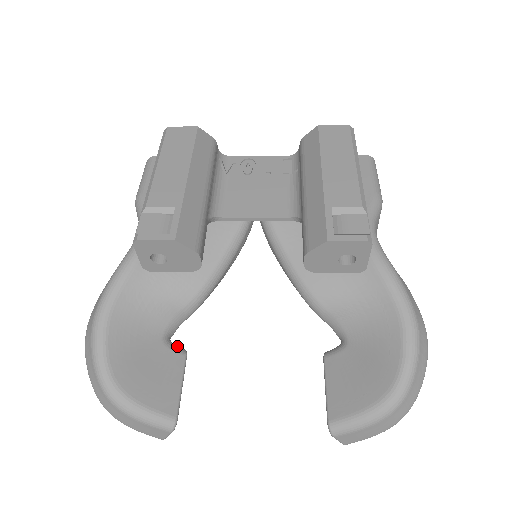
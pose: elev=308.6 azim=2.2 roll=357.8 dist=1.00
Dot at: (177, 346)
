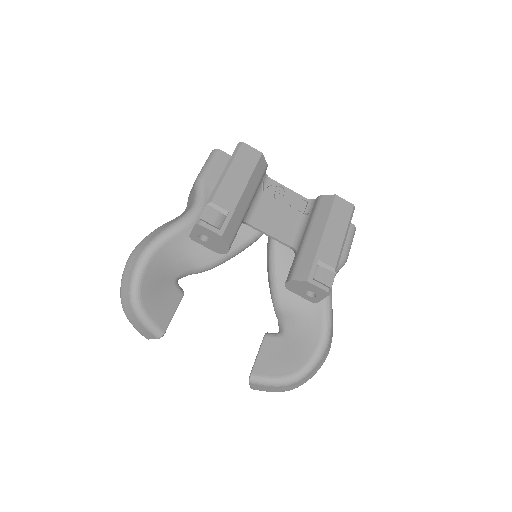
Dot at: (180, 287)
